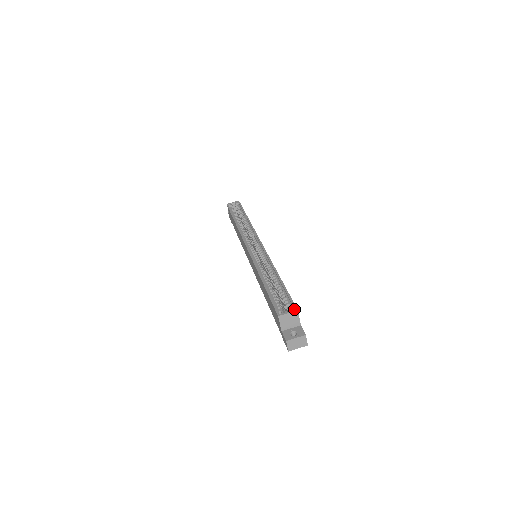
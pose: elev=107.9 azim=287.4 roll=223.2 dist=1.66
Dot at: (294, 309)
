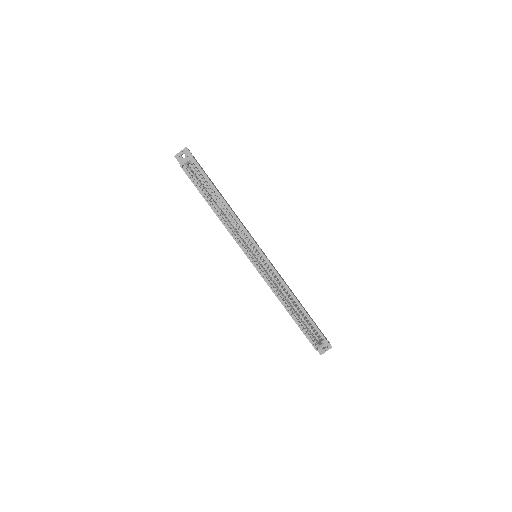
Dot at: (326, 343)
